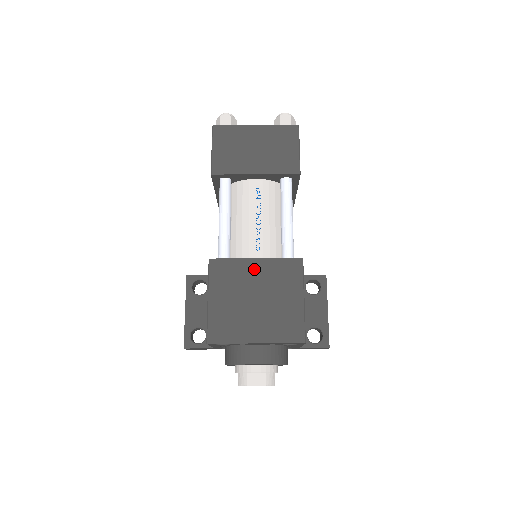
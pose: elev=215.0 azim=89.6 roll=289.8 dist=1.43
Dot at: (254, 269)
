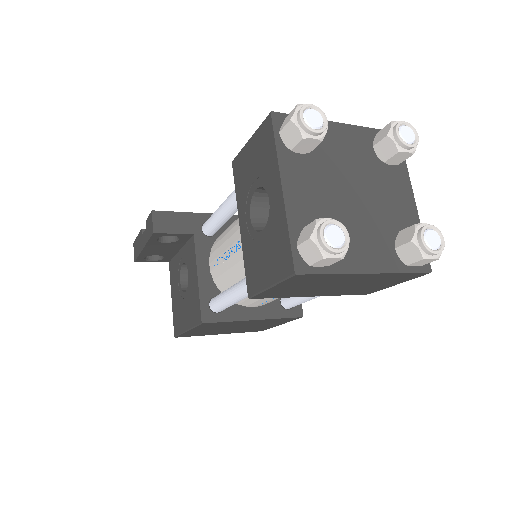
Dot at: occluded
